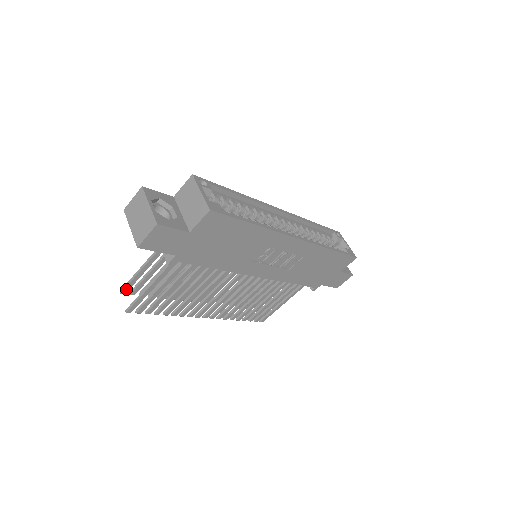
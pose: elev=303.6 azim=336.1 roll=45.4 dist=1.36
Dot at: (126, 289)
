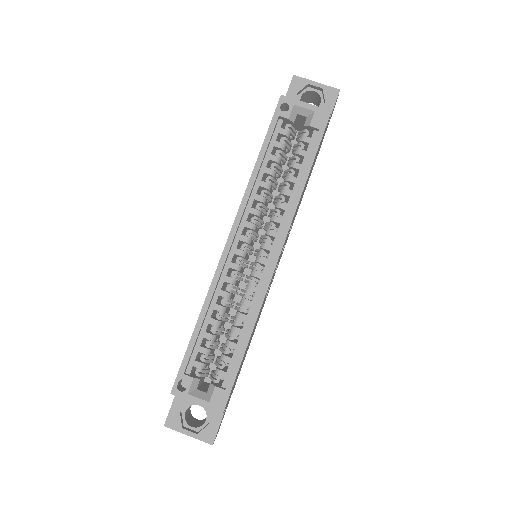
Dot at: occluded
